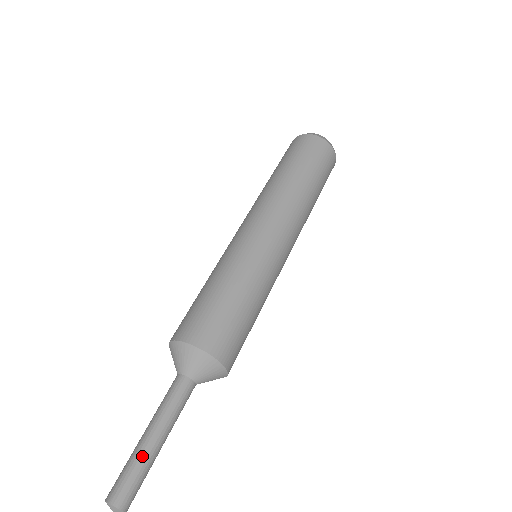
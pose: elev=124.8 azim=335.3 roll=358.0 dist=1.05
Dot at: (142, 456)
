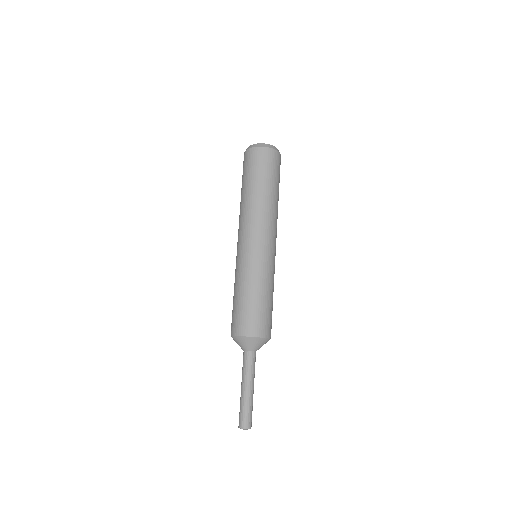
Dot at: (246, 401)
